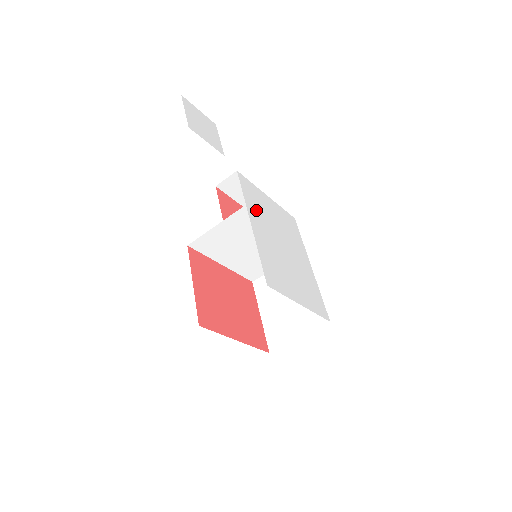
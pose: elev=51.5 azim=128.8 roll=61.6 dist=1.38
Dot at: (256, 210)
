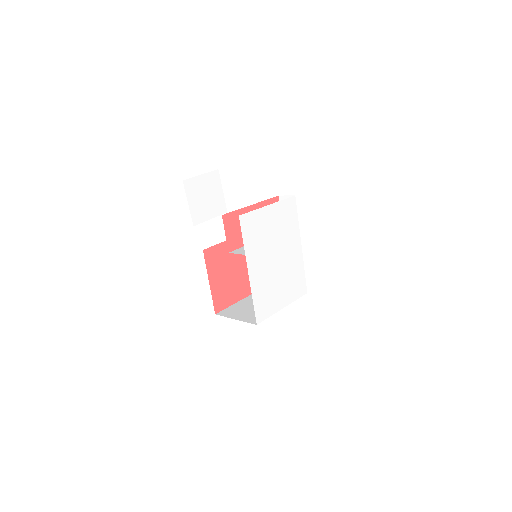
Dot at: (254, 247)
